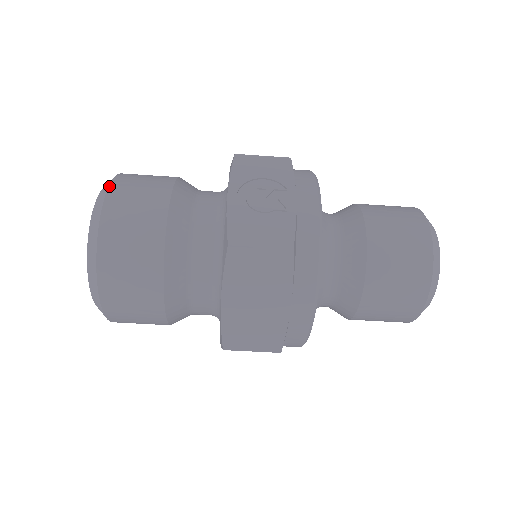
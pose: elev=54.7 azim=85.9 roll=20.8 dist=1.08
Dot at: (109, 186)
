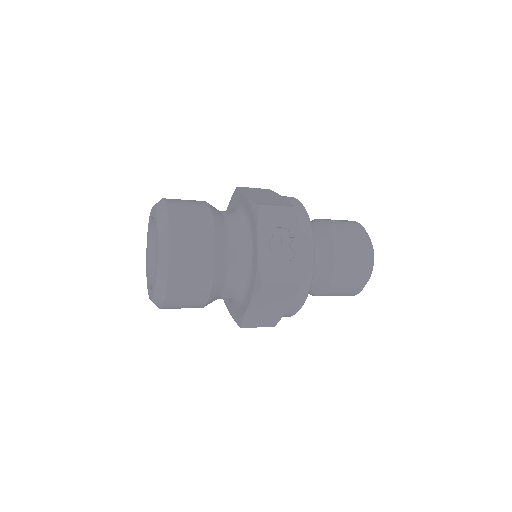
Dot at: (169, 230)
